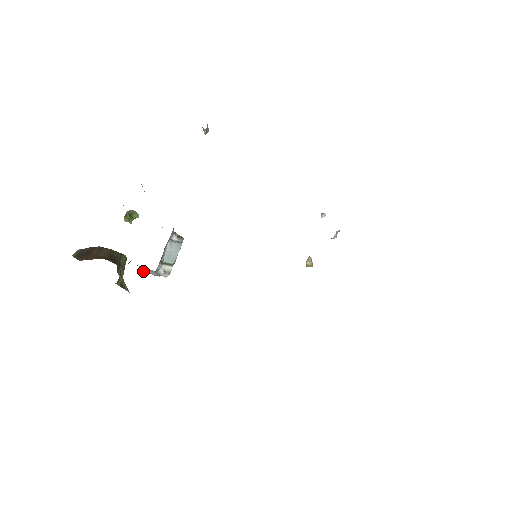
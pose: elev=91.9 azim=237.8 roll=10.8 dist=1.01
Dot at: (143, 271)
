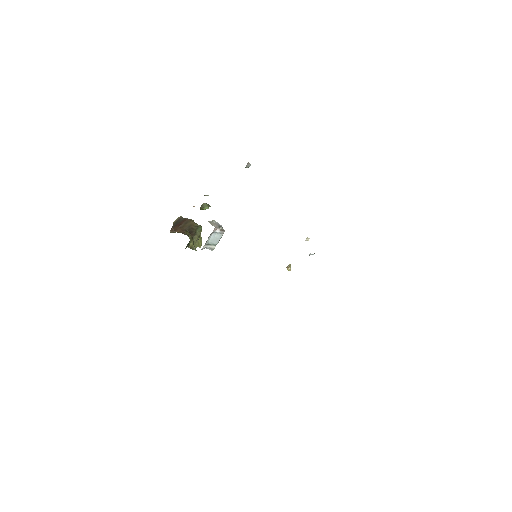
Dot at: occluded
